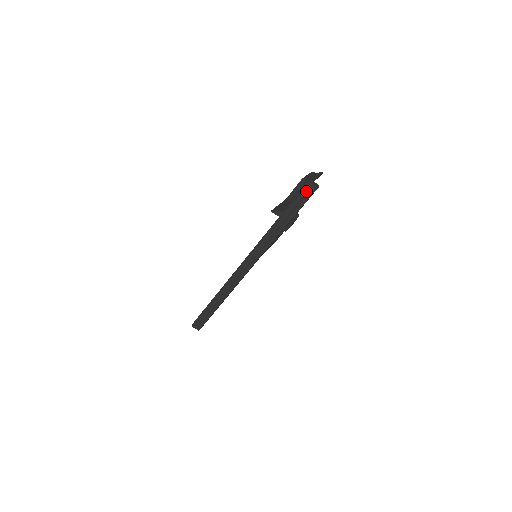
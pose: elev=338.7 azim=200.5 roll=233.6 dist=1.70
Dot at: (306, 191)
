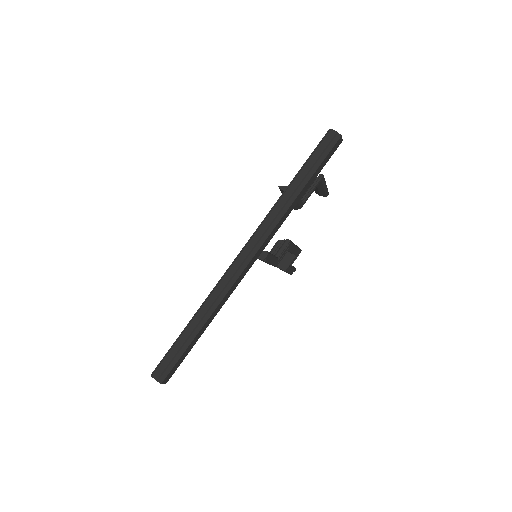
Dot at: (327, 140)
